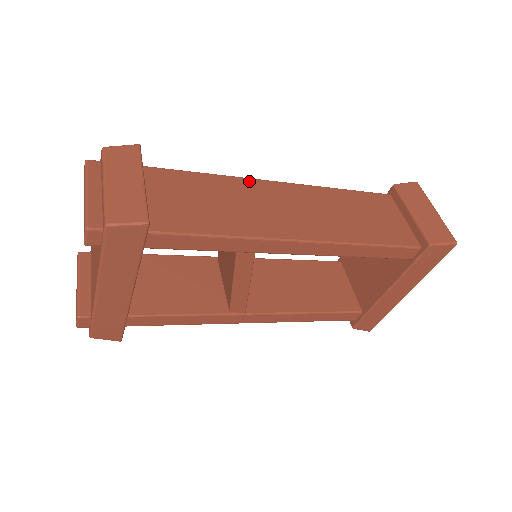
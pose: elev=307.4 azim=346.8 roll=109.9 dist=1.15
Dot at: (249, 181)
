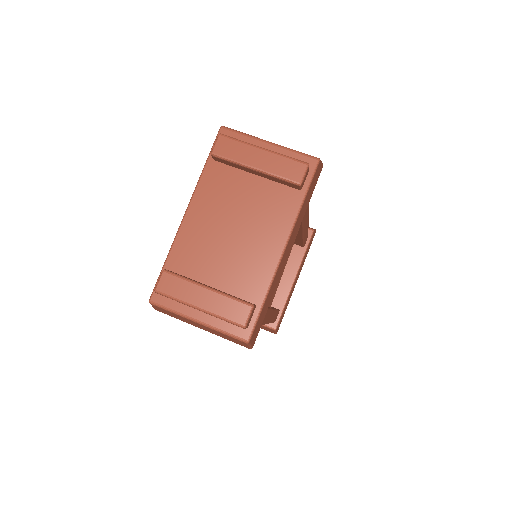
Dot at: occluded
